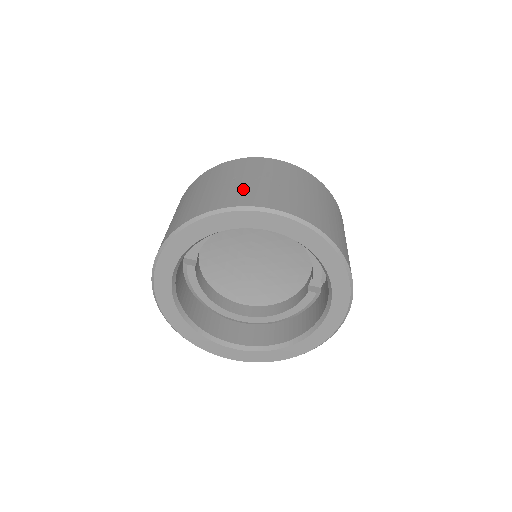
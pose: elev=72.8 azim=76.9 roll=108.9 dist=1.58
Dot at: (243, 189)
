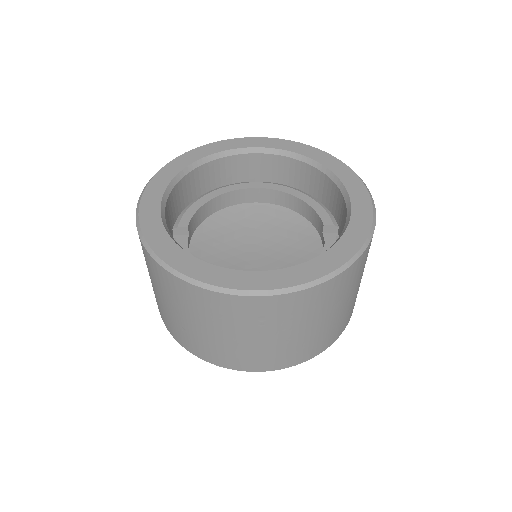
Dot at: occluded
